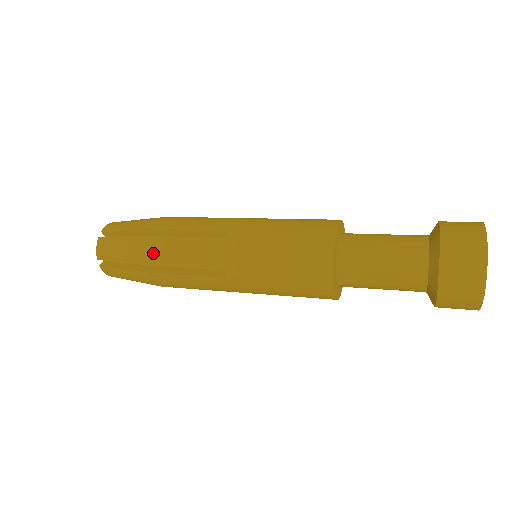
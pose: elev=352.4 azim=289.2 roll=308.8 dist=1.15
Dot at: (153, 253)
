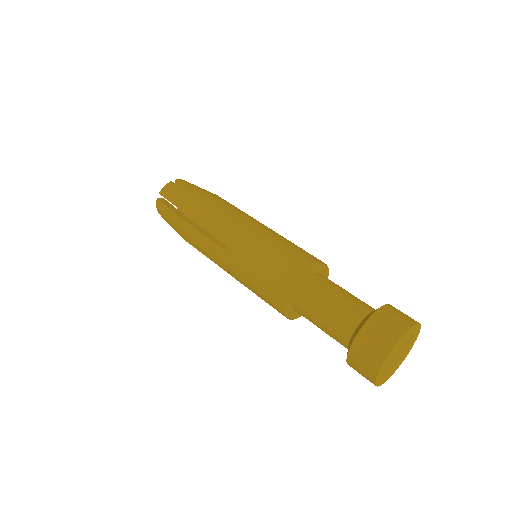
Dot at: (184, 234)
